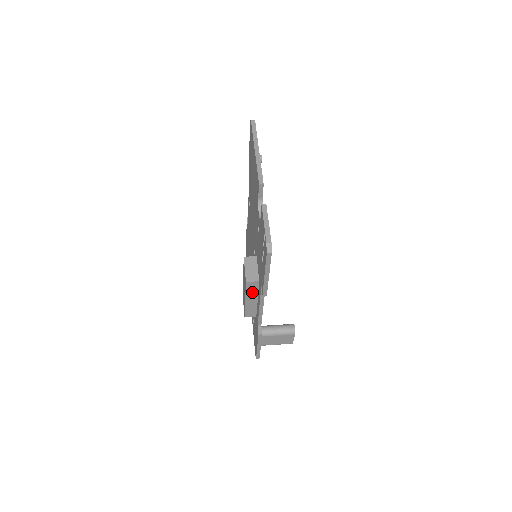
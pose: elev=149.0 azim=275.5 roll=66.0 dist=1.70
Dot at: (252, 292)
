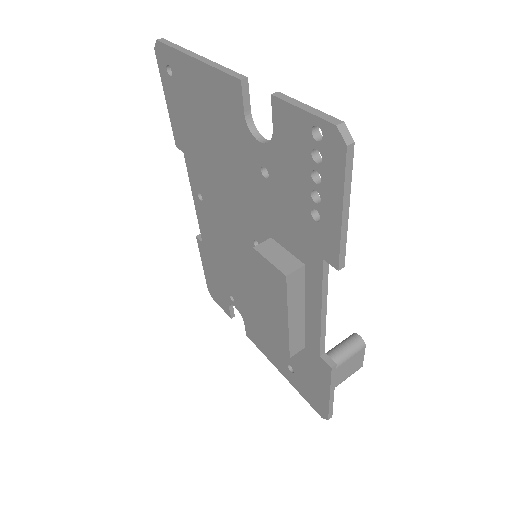
Dot at: (296, 296)
